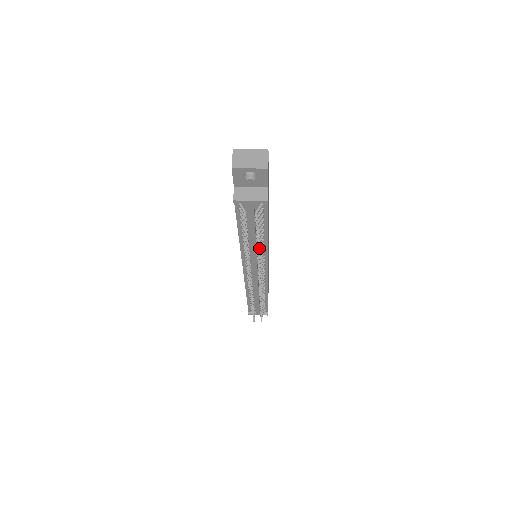
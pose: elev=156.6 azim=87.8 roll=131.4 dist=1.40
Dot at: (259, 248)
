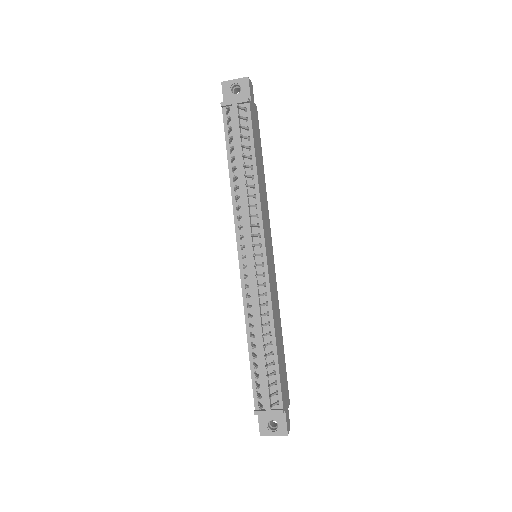
Dot at: (247, 177)
